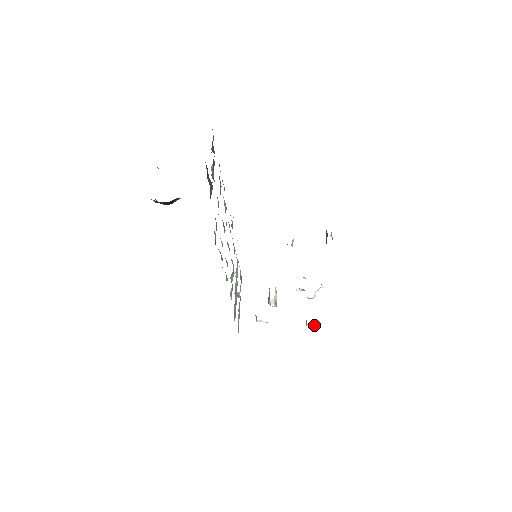
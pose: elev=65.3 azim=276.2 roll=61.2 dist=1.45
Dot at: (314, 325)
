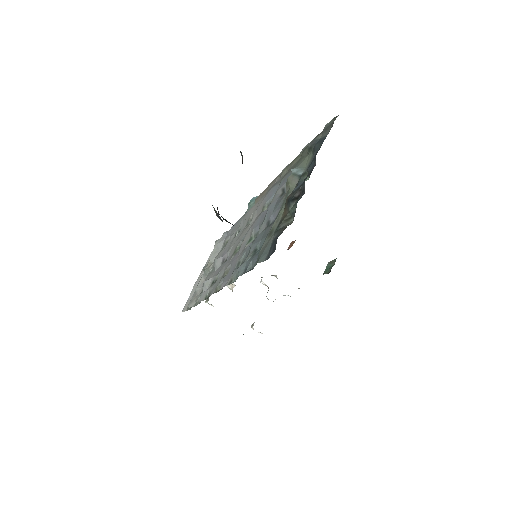
Dot at: (259, 332)
